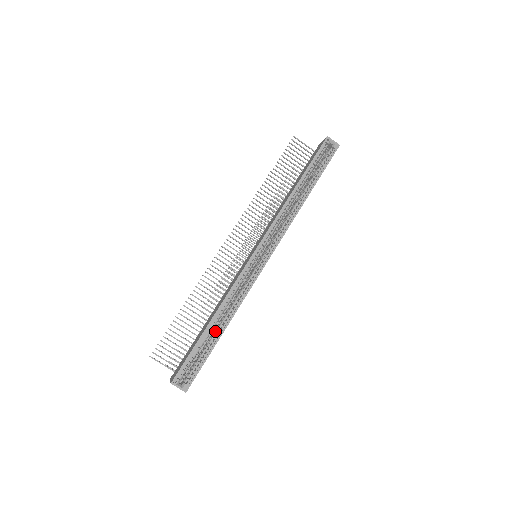
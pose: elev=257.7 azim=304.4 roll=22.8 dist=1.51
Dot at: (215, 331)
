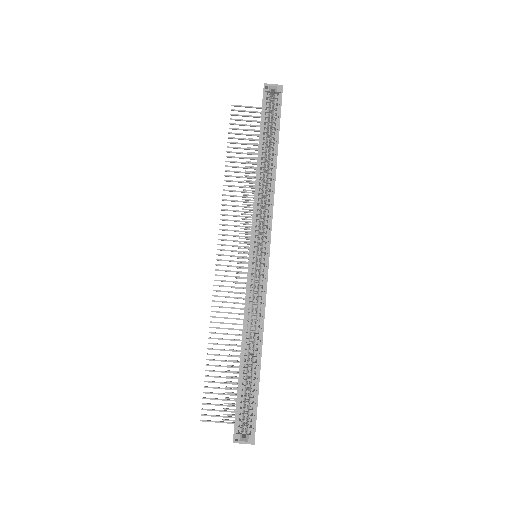
Dot at: (252, 361)
